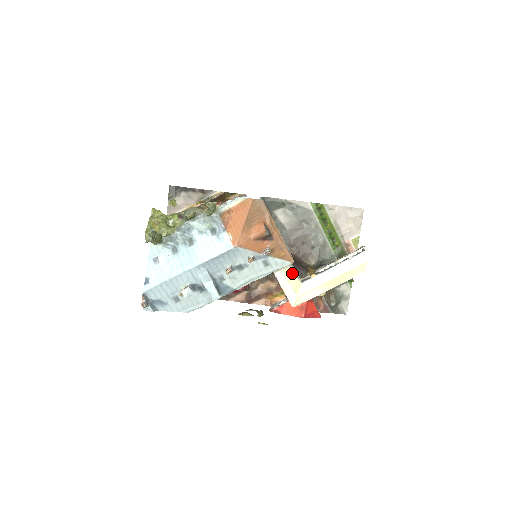
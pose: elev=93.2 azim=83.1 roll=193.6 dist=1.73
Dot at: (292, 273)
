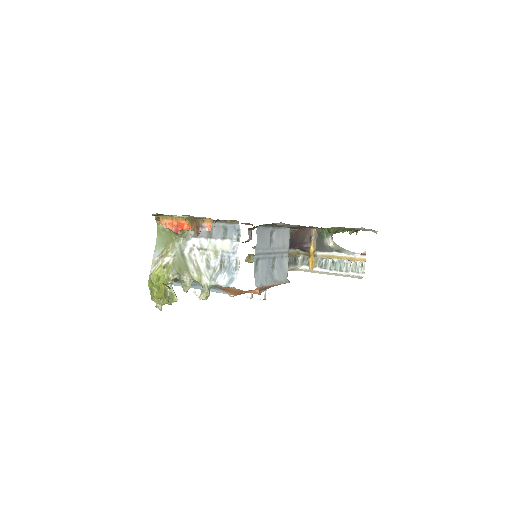
Dot at: occluded
